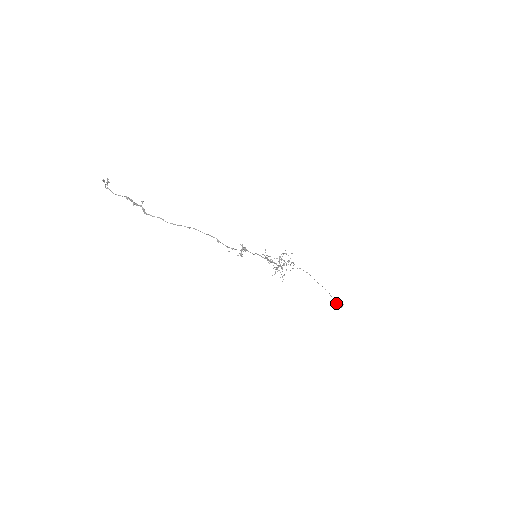
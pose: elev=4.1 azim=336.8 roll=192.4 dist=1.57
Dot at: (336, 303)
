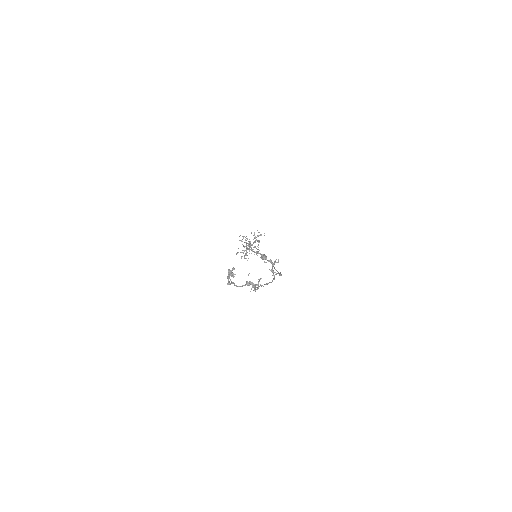
Dot at: (263, 258)
